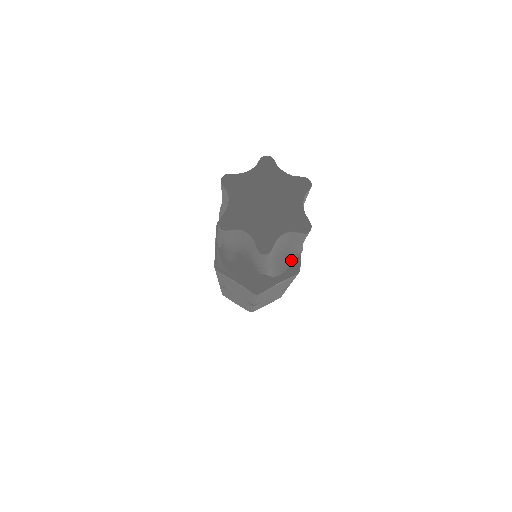
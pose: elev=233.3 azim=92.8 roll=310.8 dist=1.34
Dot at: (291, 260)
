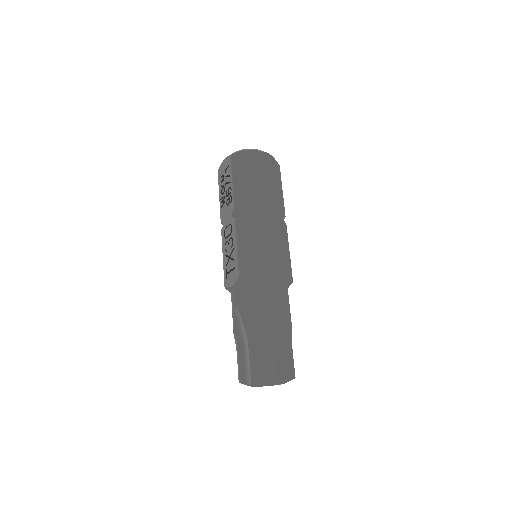
Dot at: occluded
